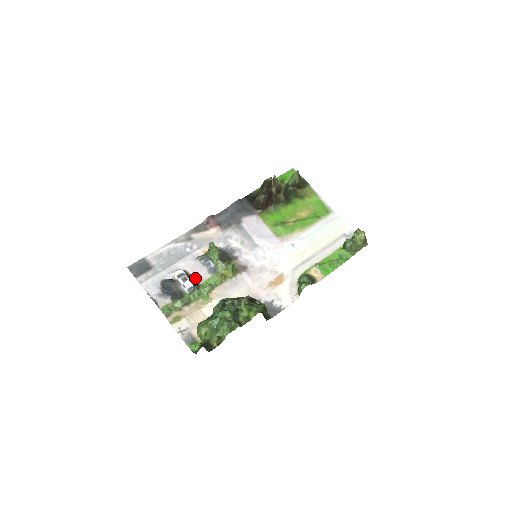
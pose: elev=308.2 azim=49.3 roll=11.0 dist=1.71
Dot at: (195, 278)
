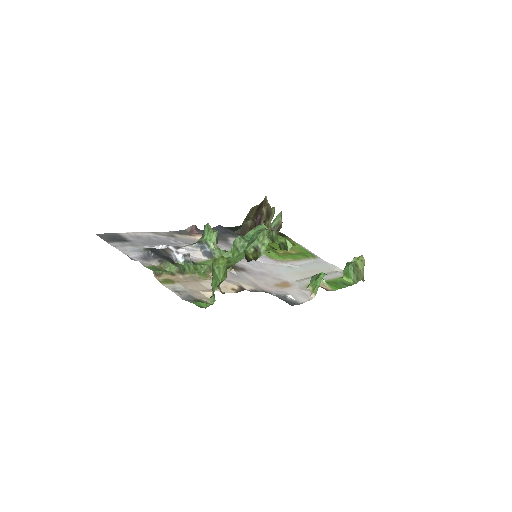
Dot at: occluded
